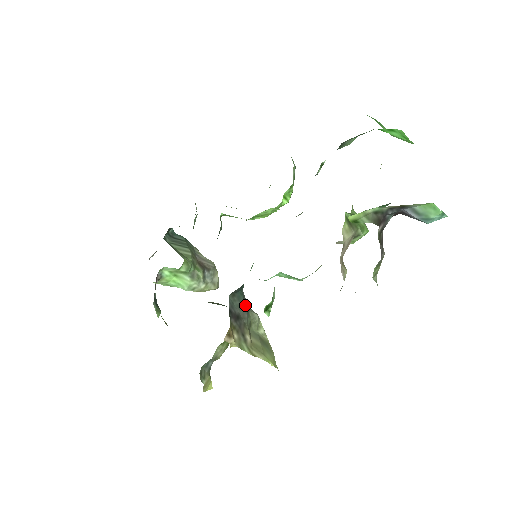
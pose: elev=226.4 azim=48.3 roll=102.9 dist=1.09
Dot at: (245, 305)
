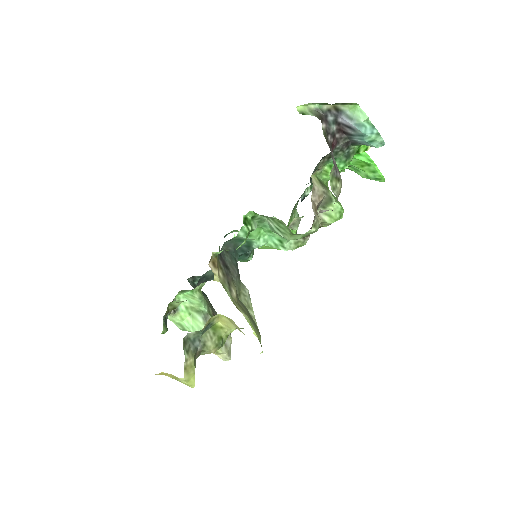
Dot at: (236, 268)
